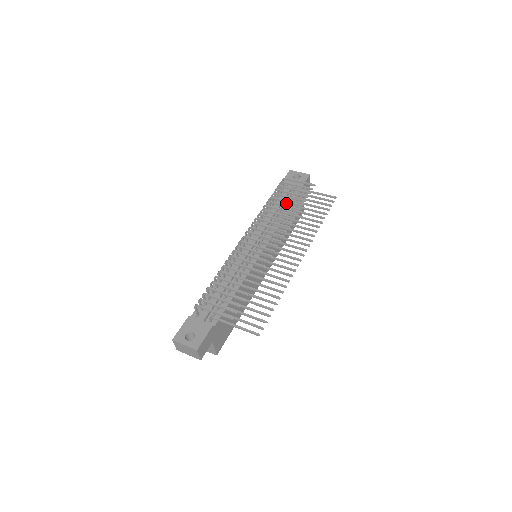
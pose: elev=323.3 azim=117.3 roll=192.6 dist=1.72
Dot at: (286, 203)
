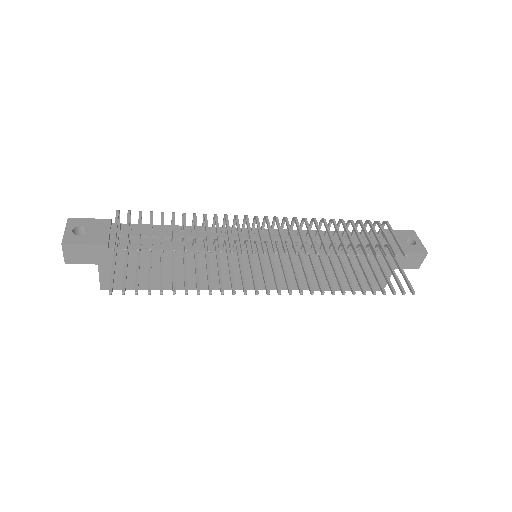
Dot at: occluded
